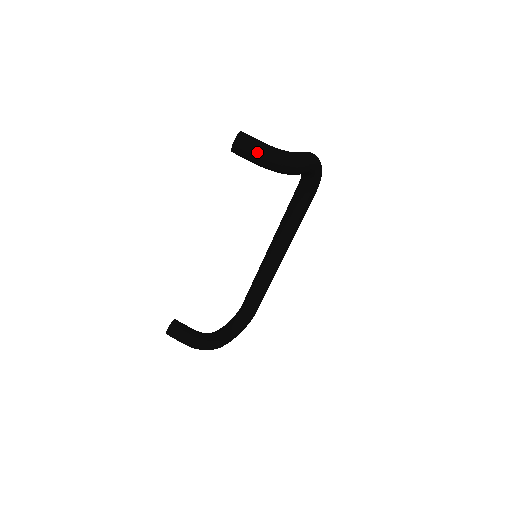
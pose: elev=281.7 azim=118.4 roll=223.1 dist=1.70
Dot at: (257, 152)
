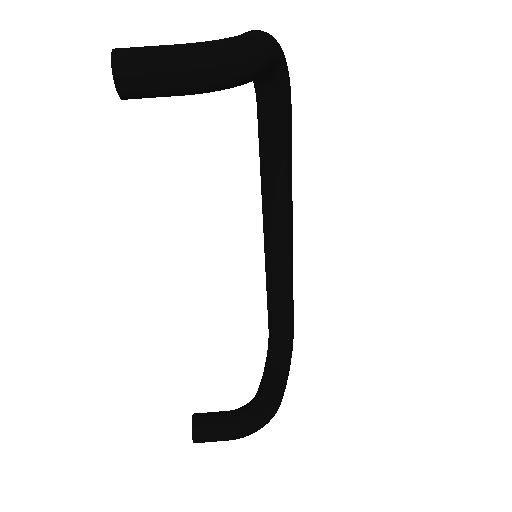
Dot at: (168, 66)
